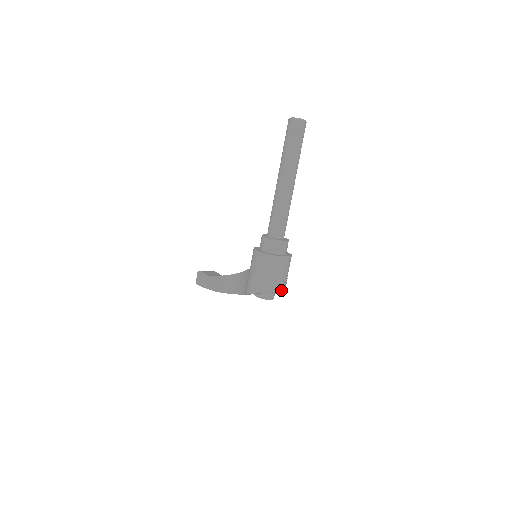
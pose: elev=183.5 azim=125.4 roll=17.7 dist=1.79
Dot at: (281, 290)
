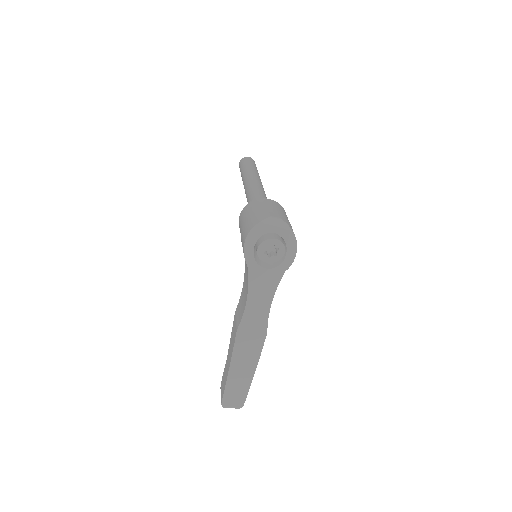
Dot at: (282, 222)
